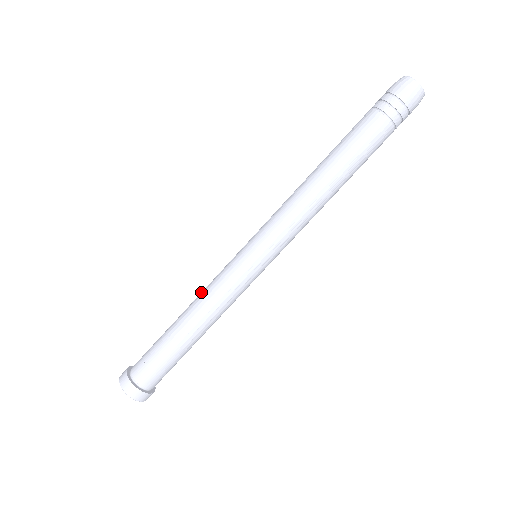
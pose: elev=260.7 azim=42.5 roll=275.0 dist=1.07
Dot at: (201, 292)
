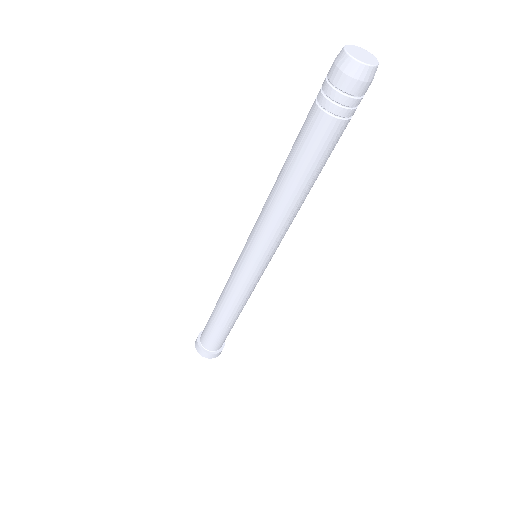
Dot at: (223, 290)
